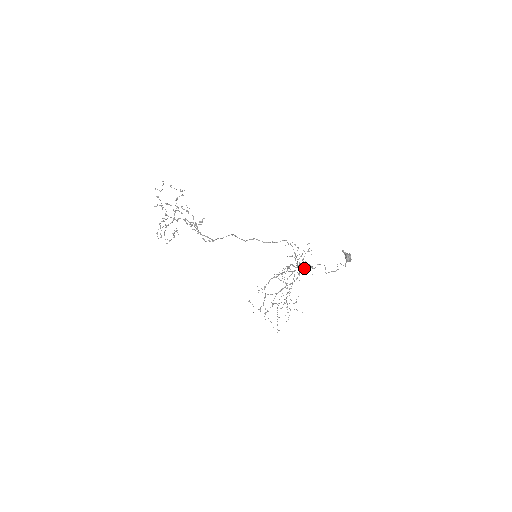
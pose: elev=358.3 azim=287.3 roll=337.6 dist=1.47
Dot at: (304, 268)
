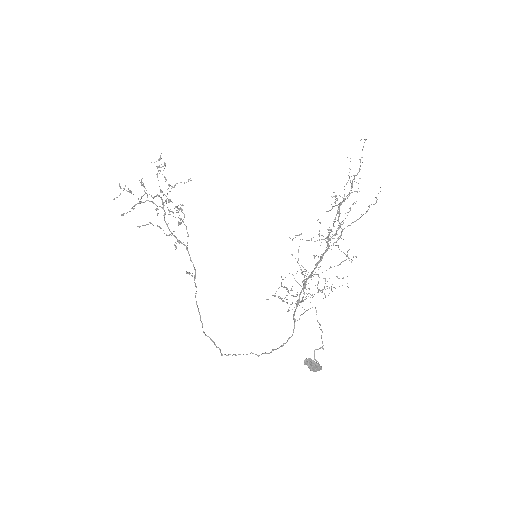
Dot at: occluded
